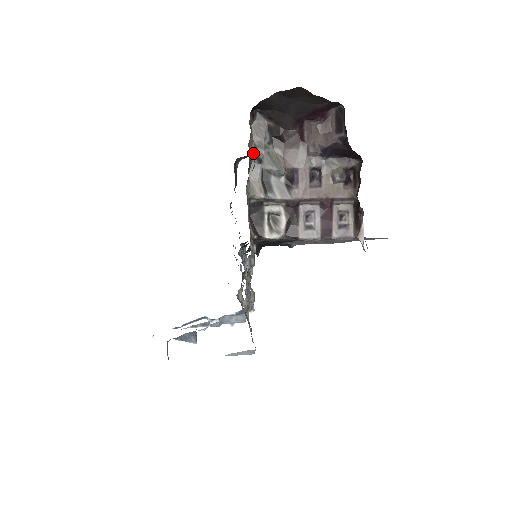
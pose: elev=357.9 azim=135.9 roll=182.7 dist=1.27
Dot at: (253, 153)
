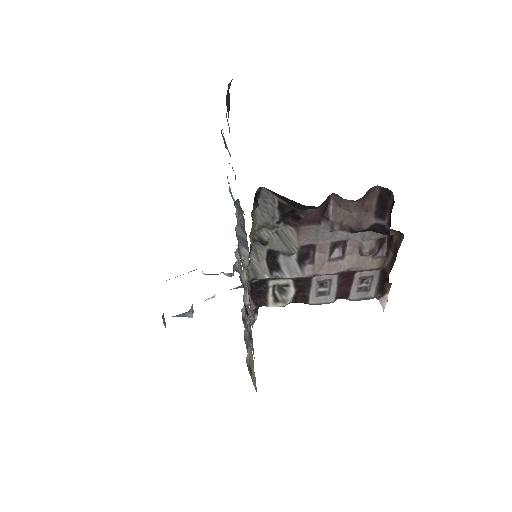
Dot at: (256, 237)
